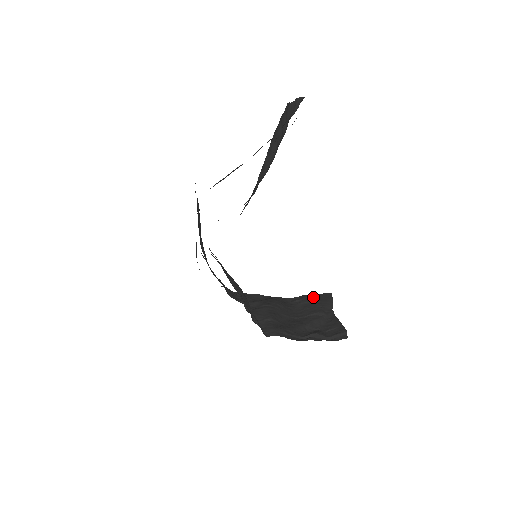
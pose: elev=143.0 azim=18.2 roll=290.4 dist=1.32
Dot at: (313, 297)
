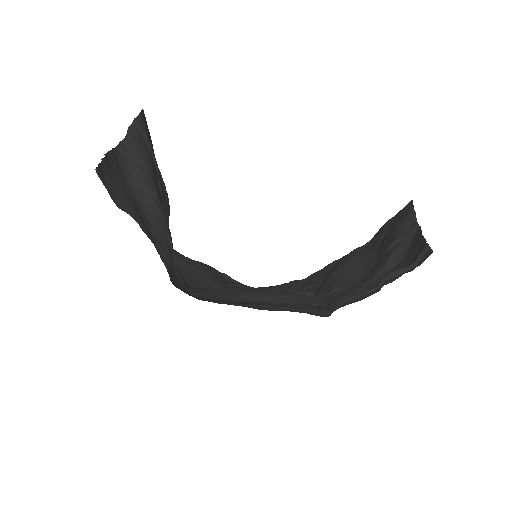
Dot at: (391, 222)
